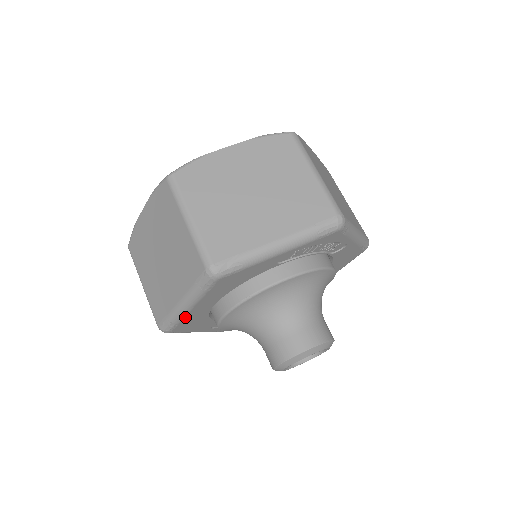
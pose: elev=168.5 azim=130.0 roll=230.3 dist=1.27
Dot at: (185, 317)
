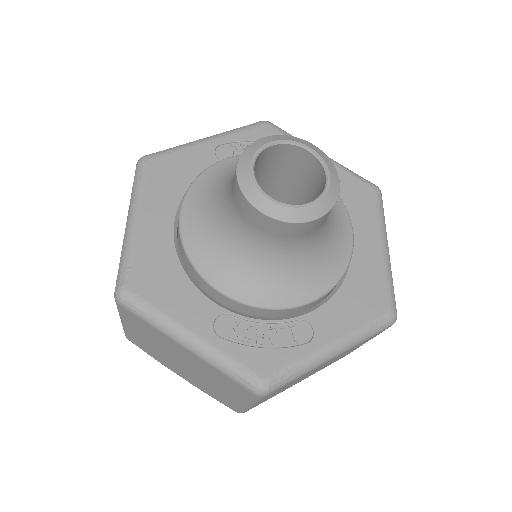
Dot at: (136, 245)
